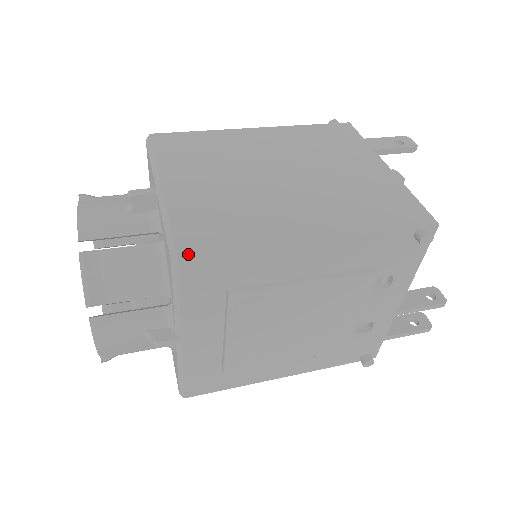
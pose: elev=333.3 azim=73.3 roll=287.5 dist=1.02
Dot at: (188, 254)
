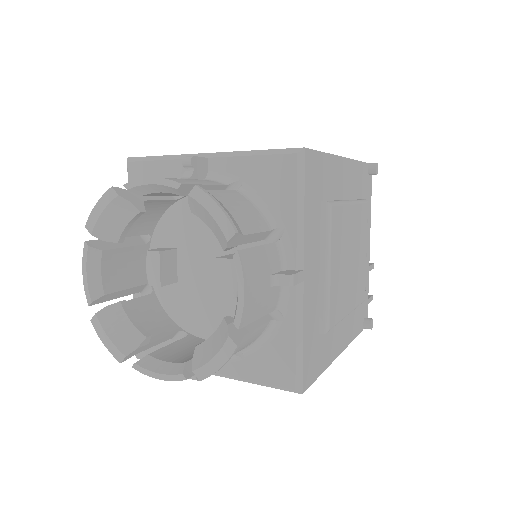
Dot at: (305, 148)
